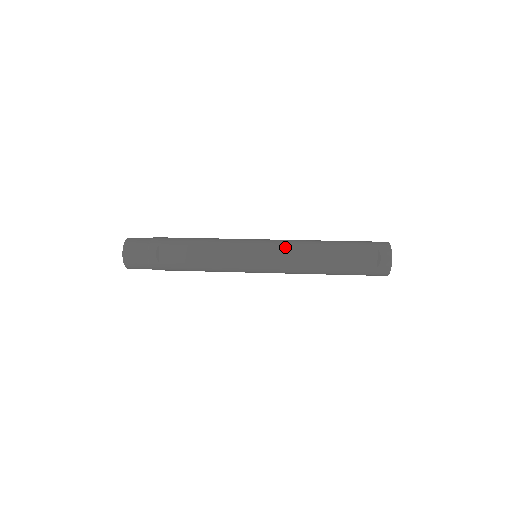
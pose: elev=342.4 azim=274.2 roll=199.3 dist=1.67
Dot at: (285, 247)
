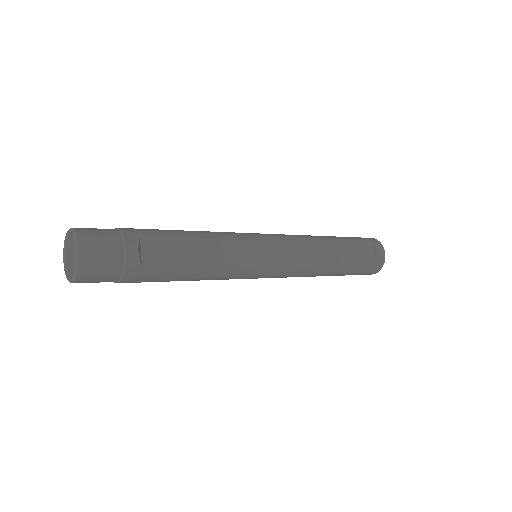
Dot at: (297, 241)
